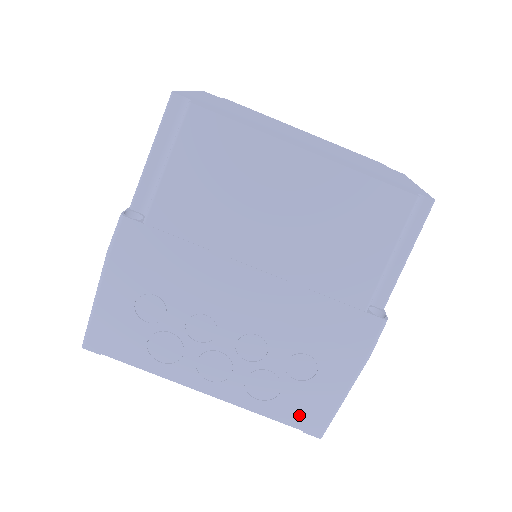
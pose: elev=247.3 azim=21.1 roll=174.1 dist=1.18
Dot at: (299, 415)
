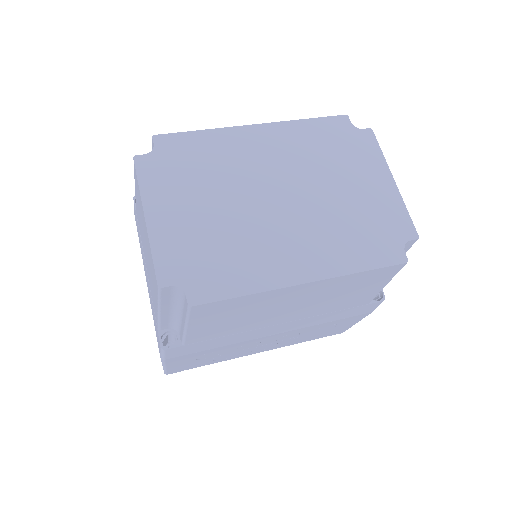
Dot at: (327, 335)
